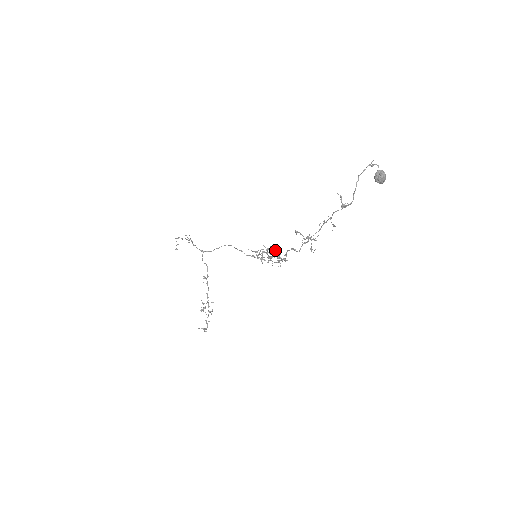
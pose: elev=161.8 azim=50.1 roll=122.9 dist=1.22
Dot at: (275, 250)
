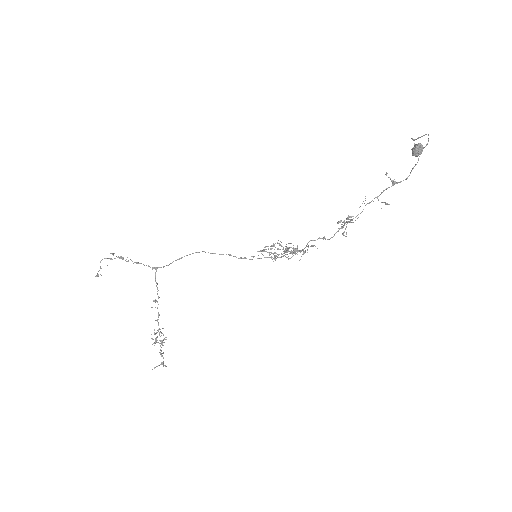
Dot at: occluded
